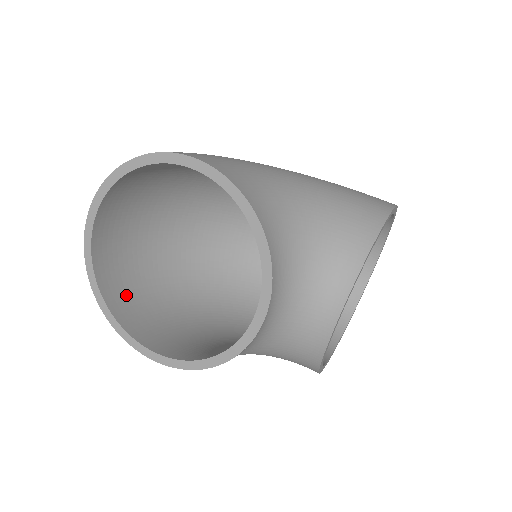
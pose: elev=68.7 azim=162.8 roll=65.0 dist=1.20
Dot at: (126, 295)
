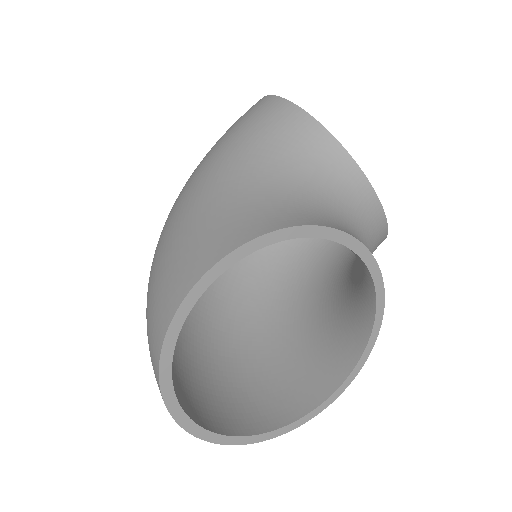
Dot at: (256, 408)
